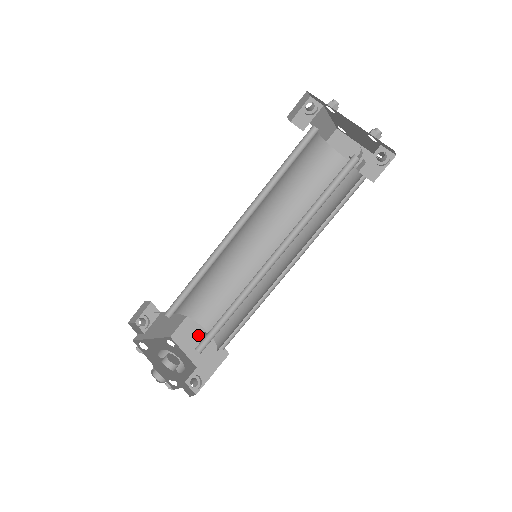
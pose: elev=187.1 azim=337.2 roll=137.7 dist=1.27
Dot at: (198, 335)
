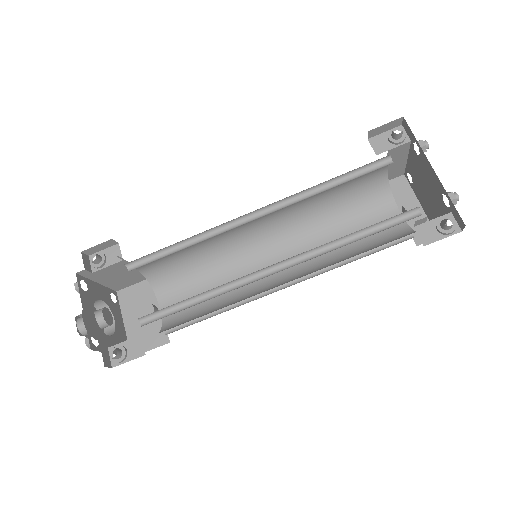
Dot at: (148, 305)
